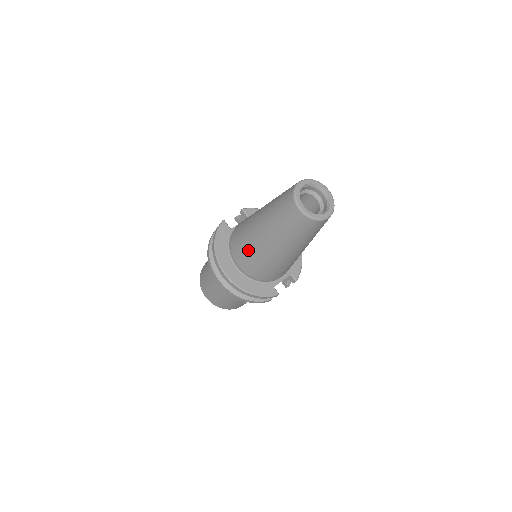
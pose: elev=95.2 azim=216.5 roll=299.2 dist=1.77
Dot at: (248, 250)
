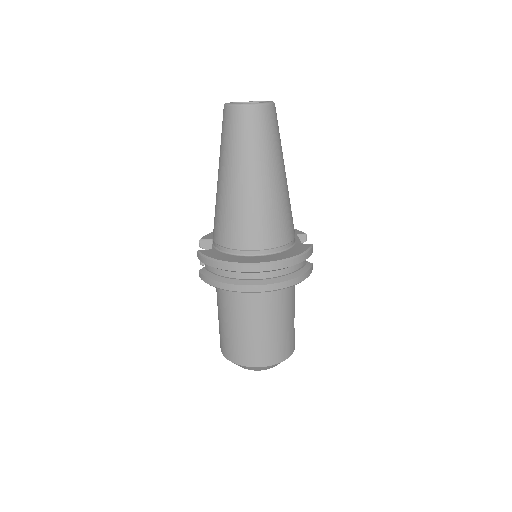
Dot at: (251, 217)
